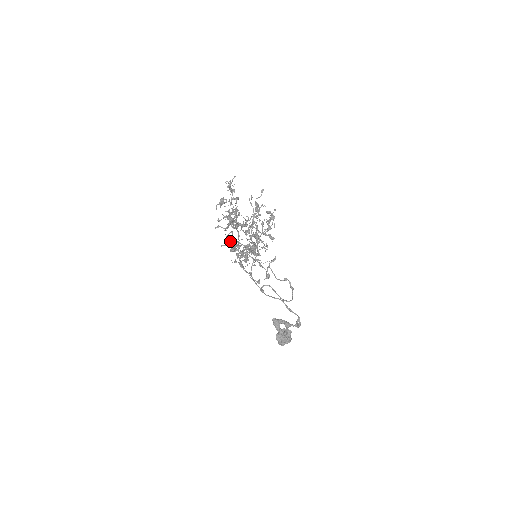
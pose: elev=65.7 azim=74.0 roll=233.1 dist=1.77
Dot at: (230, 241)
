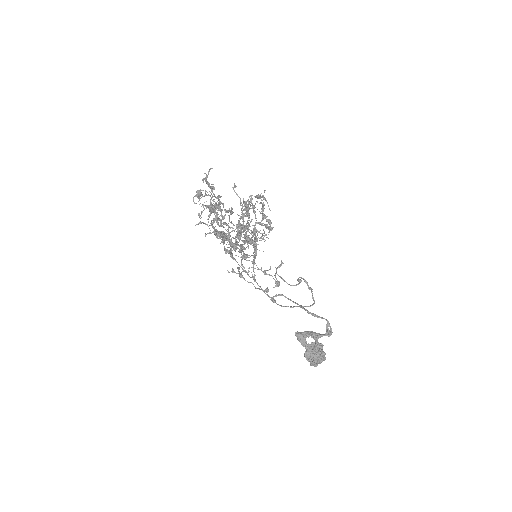
Dot at: occluded
